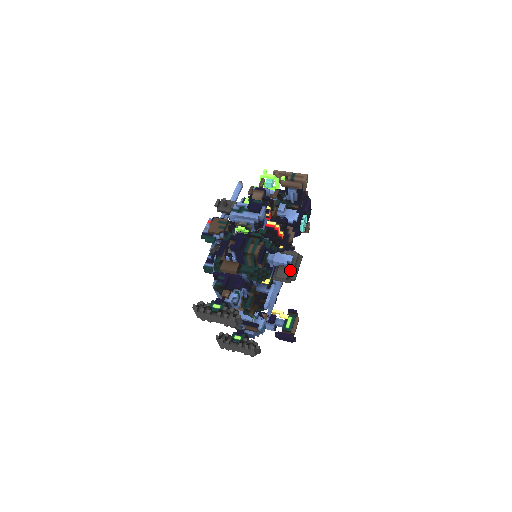
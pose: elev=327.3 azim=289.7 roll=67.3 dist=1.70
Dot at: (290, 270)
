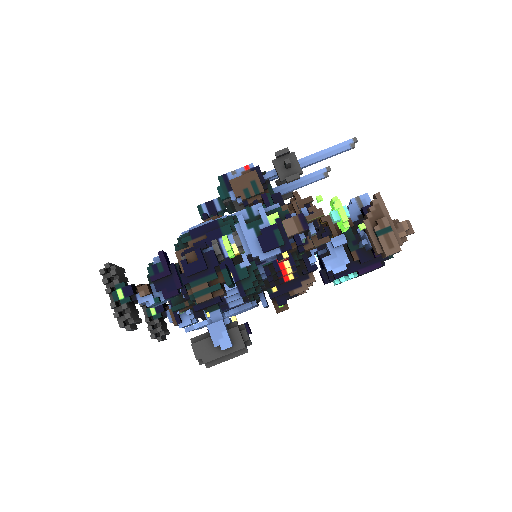
Dot at: (212, 356)
